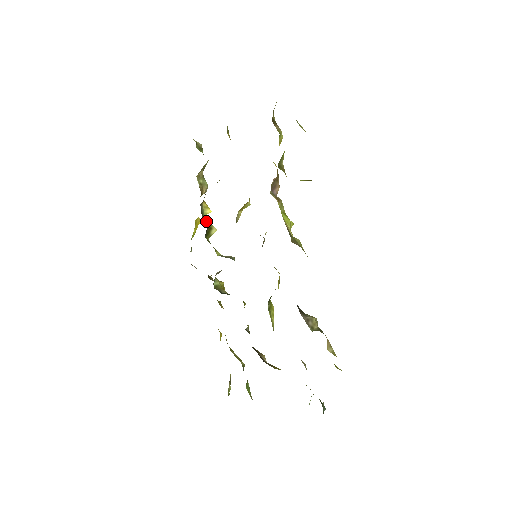
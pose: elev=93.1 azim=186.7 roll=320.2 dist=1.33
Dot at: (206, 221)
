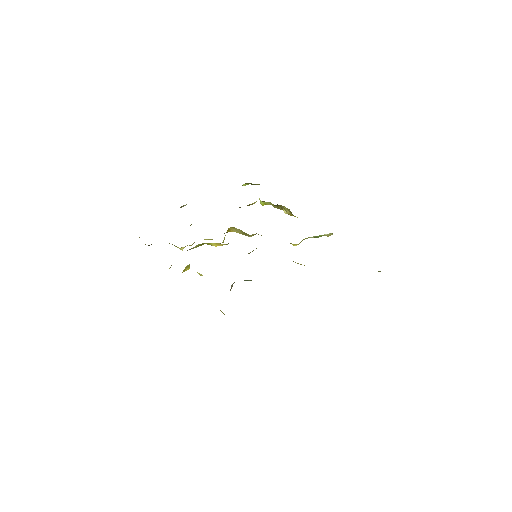
Dot at: occluded
